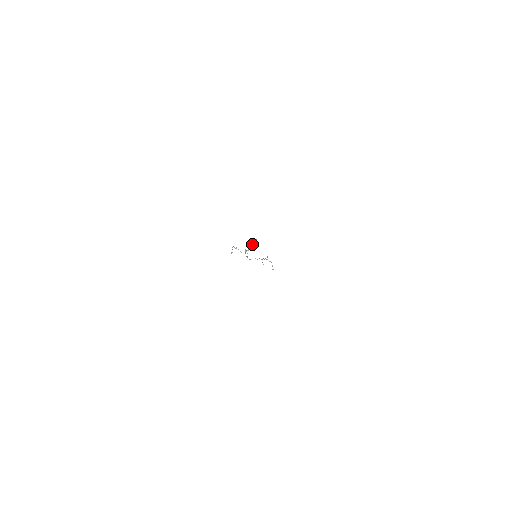
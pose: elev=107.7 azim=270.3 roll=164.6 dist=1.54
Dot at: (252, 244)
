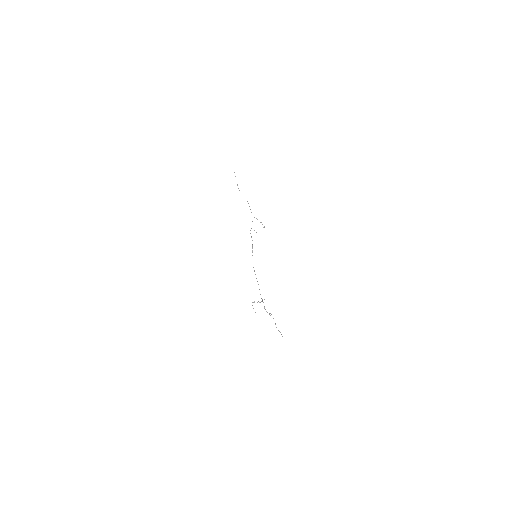
Dot at: occluded
